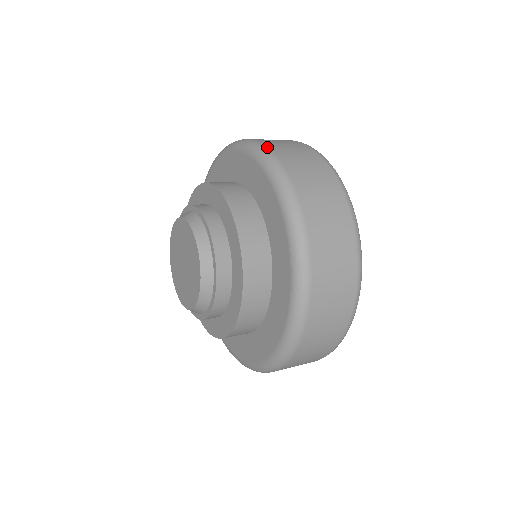
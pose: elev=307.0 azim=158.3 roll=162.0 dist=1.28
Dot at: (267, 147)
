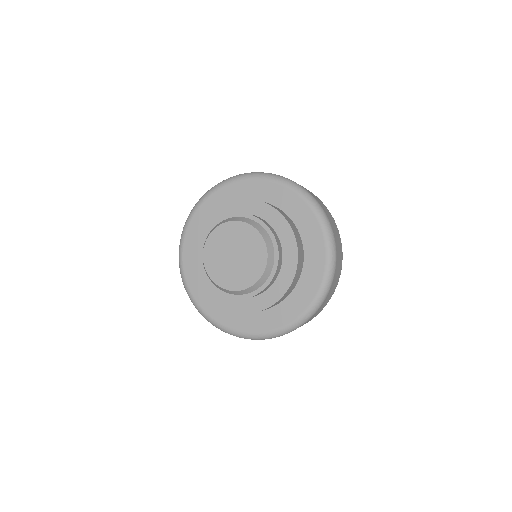
Dot at: (336, 250)
